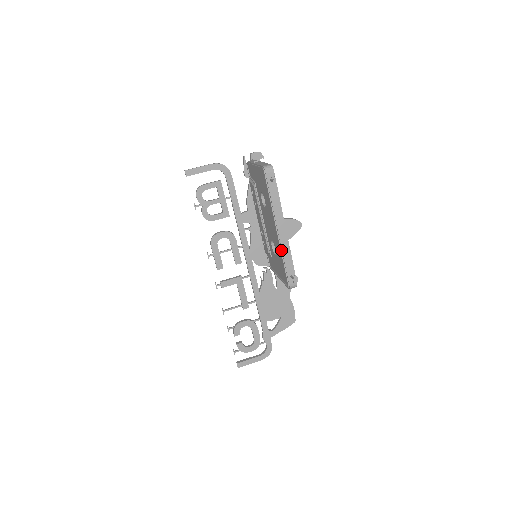
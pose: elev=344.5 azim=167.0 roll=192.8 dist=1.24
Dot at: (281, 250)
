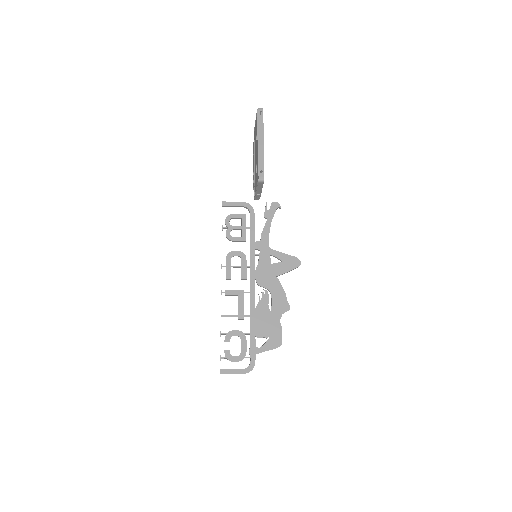
Dot at: (258, 155)
